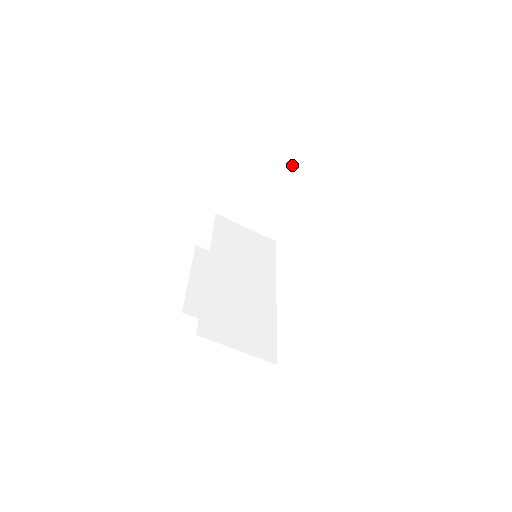
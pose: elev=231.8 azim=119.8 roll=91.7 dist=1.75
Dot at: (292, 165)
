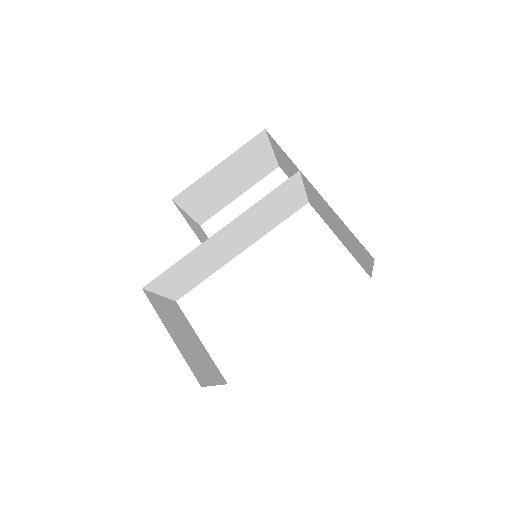
Dot at: (368, 264)
